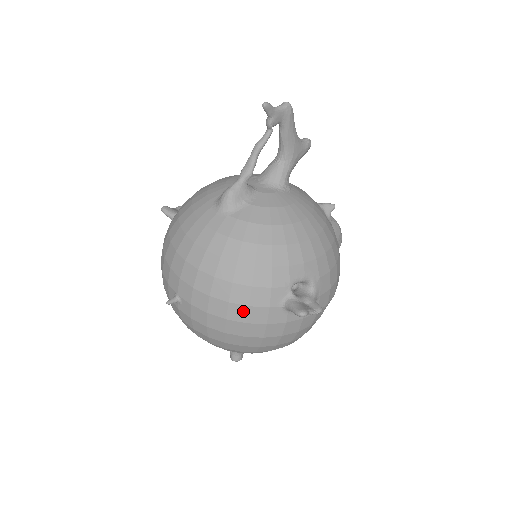
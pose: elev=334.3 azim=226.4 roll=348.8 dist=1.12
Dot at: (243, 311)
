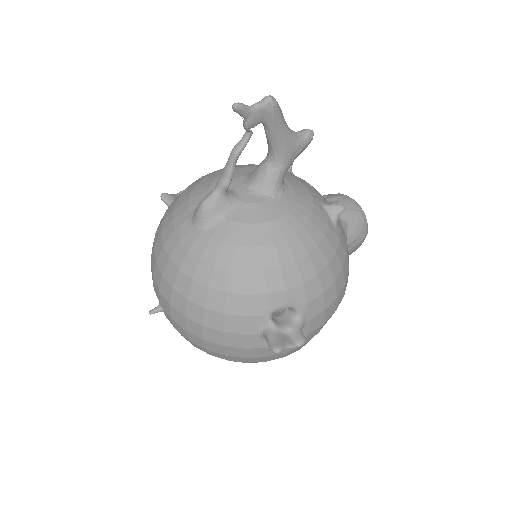
Dot at: (218, 335)
